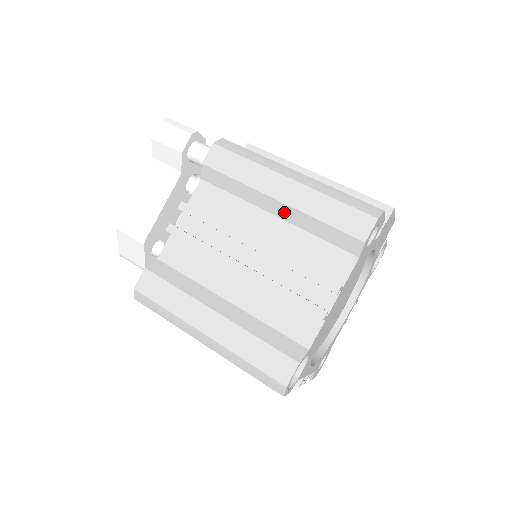
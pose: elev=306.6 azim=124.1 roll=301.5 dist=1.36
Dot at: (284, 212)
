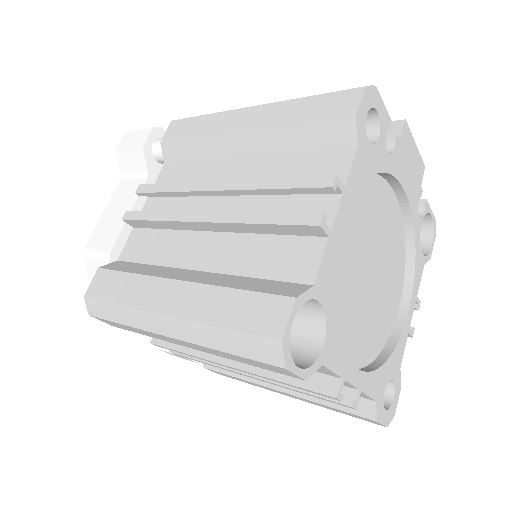
Dot at: (253, 143)
